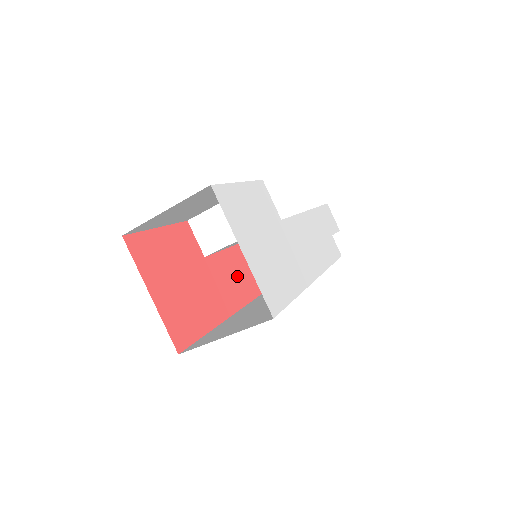
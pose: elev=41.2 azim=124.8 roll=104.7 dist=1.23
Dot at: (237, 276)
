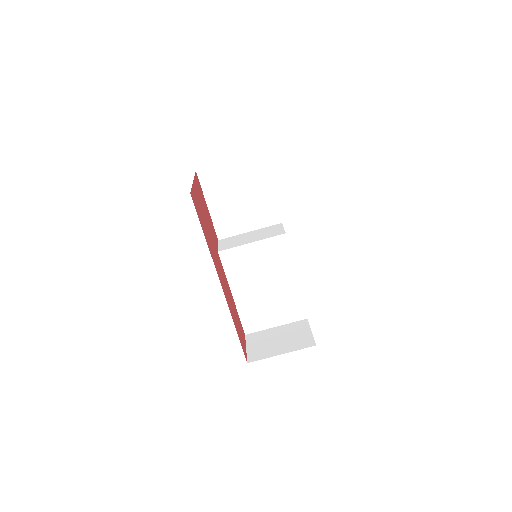
Dot at: (228, 293)
